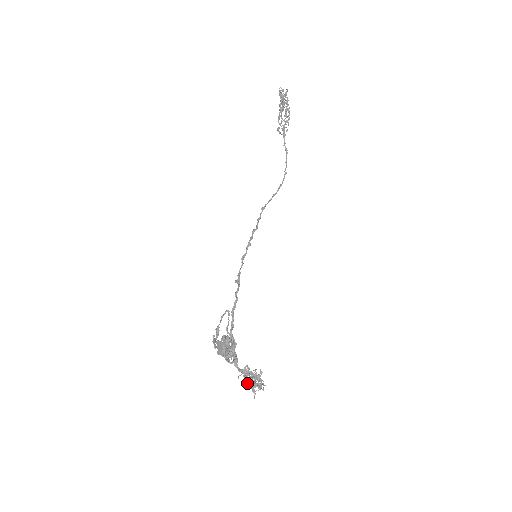
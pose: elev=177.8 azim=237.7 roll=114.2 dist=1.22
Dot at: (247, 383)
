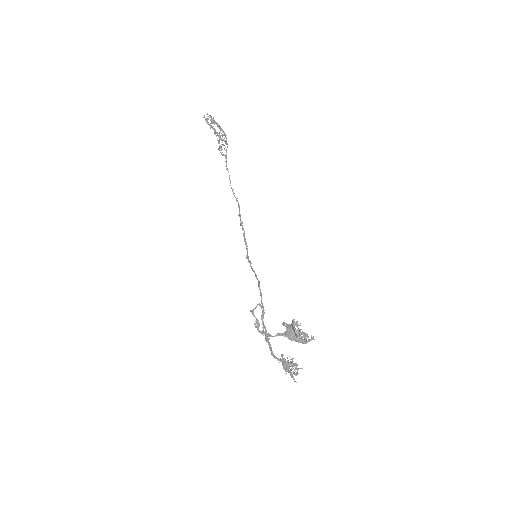
Dot at: (293, 368)
